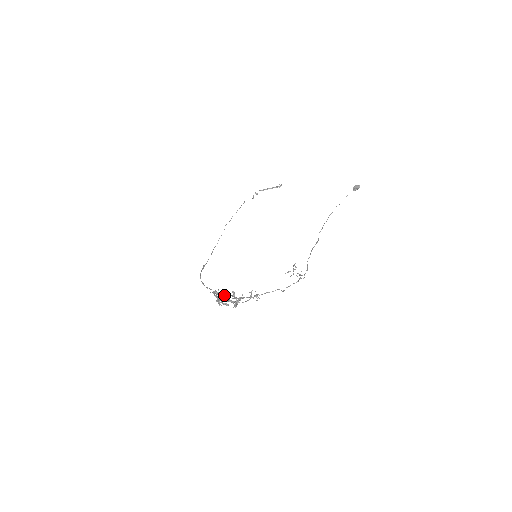
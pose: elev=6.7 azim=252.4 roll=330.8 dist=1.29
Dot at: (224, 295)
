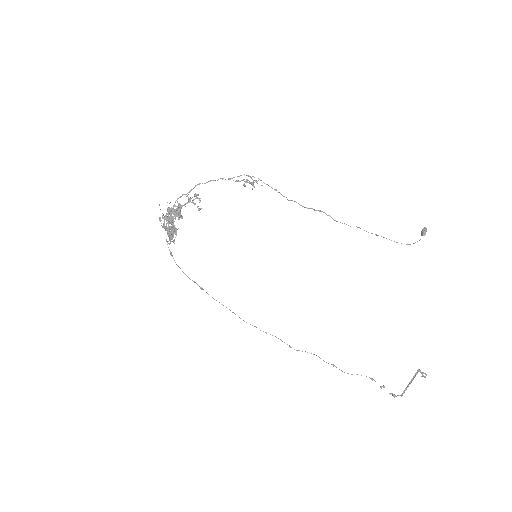
Dot at: occluded
